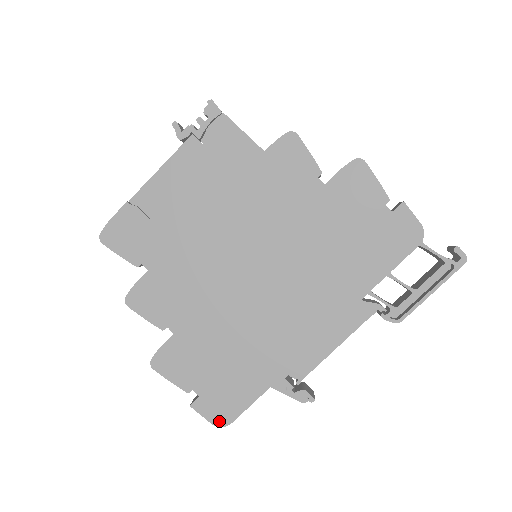
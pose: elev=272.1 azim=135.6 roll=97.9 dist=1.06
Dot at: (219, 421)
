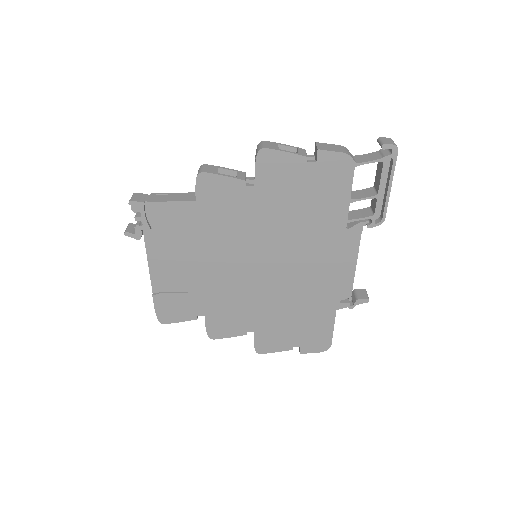
Dot at: (323, 348)
